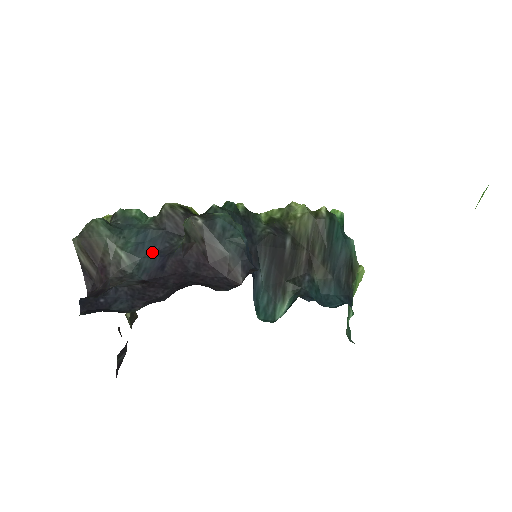
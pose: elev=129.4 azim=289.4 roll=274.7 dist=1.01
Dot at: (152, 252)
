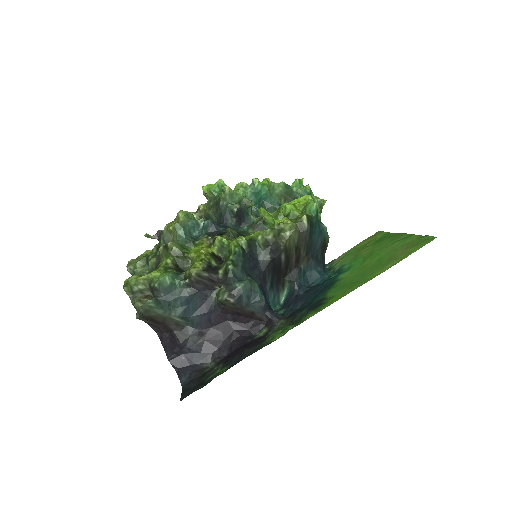
Dot at: (196, 310)
